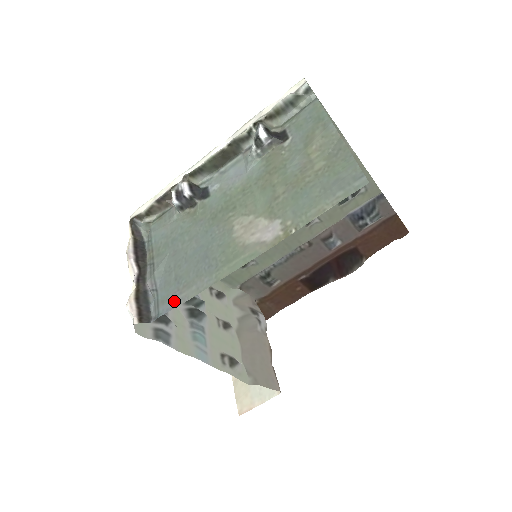
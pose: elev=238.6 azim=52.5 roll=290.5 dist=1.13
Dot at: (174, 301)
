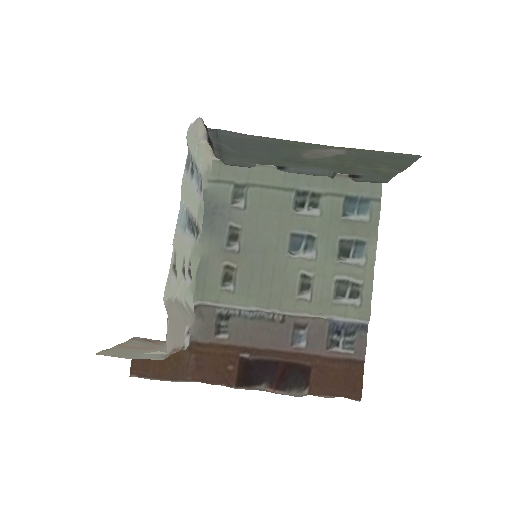
Dot at: (235, 135)
